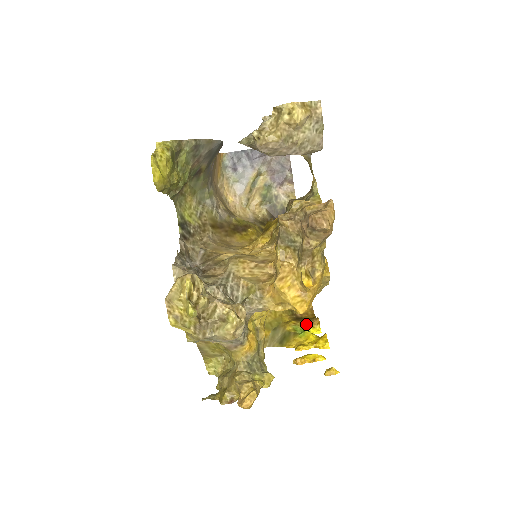
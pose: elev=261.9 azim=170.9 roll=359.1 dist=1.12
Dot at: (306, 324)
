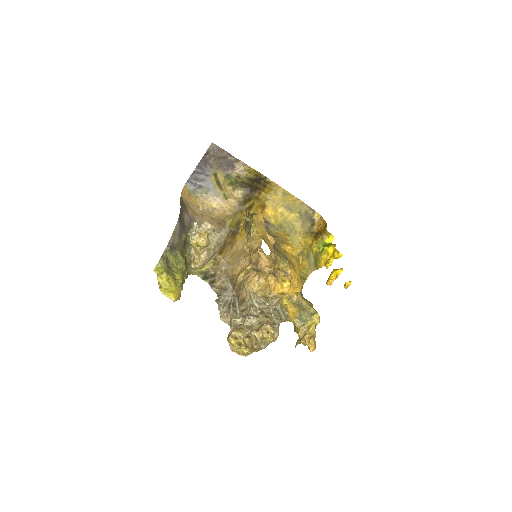
Dot at: (322, 239)
